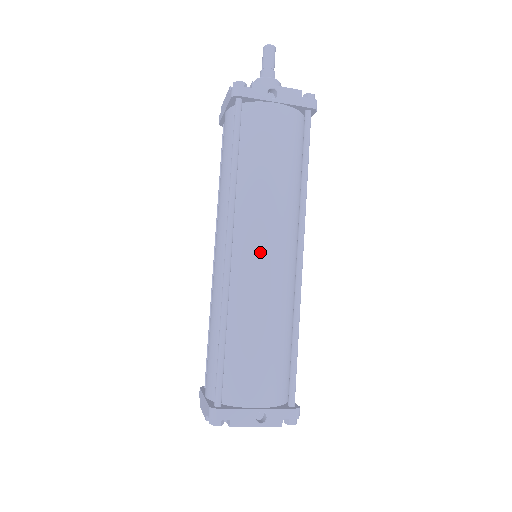
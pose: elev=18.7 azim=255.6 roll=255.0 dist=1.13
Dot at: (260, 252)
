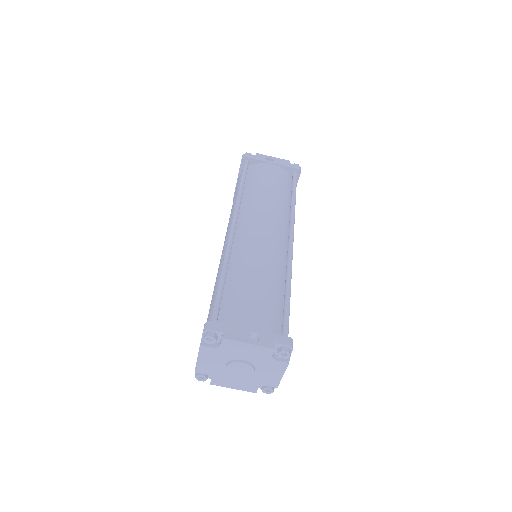
Dot at: (258, 230)
